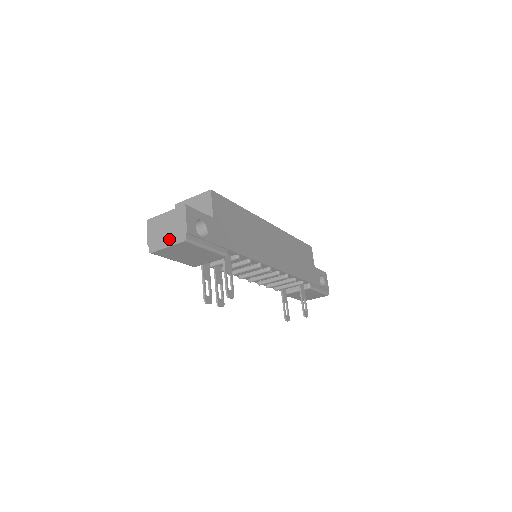
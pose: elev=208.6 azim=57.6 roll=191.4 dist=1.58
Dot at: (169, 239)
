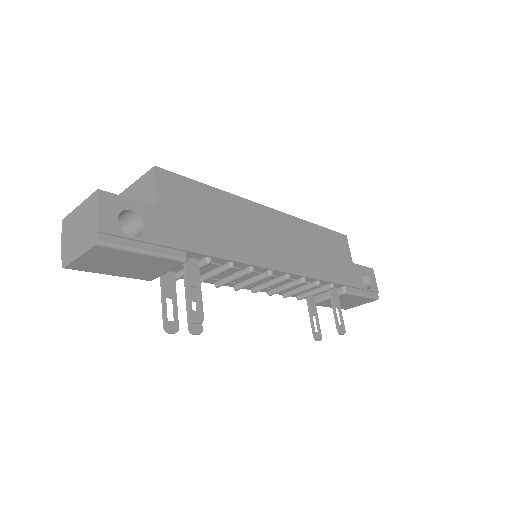
Dot at: (80, 244)
